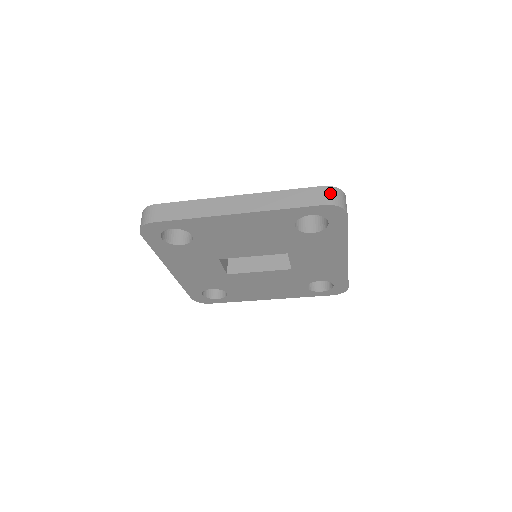
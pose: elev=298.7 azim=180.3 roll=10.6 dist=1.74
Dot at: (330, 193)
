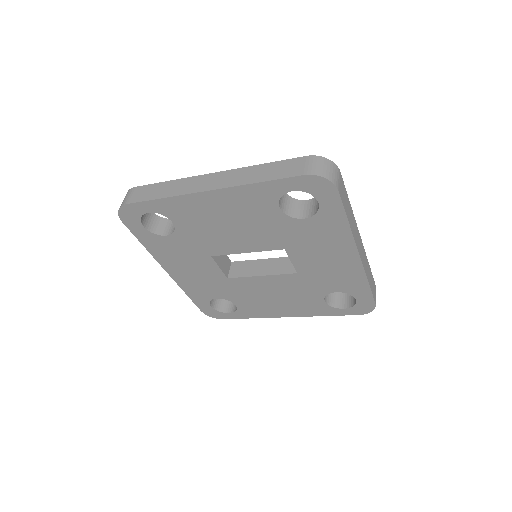
Dot at: (314, 163)
